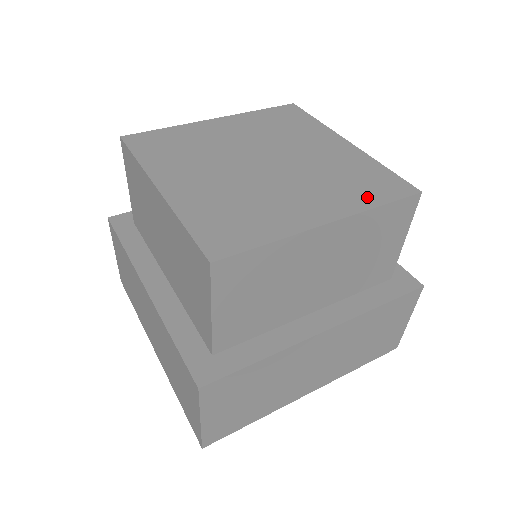
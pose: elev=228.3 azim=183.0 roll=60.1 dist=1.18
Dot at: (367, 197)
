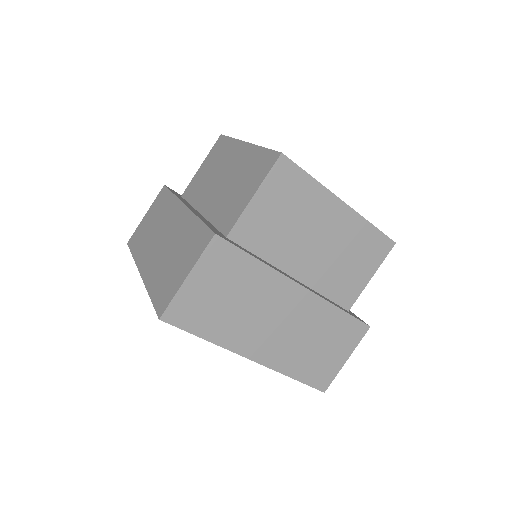
Dot at: occluded
